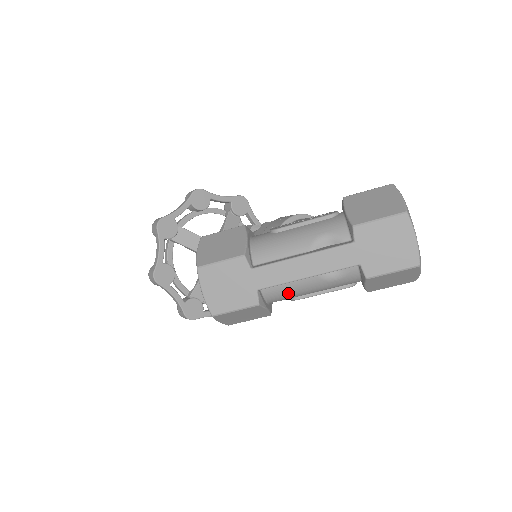
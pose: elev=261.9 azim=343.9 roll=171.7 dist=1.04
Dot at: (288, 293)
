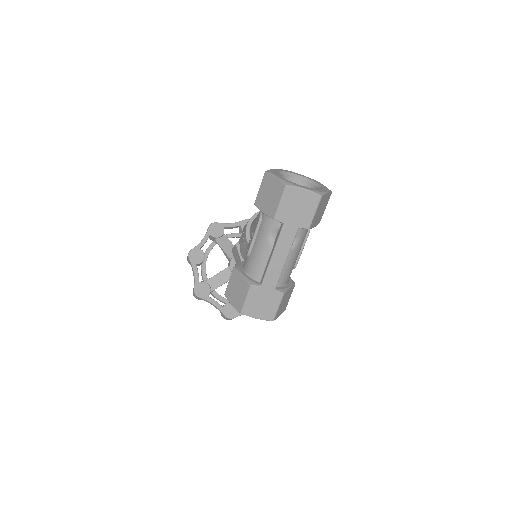
Dot at: (288, 271)
